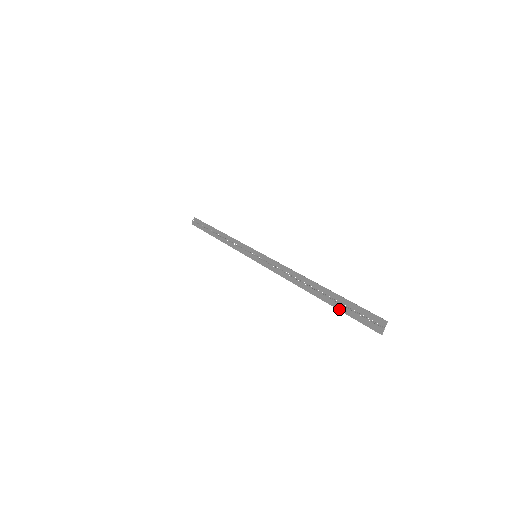
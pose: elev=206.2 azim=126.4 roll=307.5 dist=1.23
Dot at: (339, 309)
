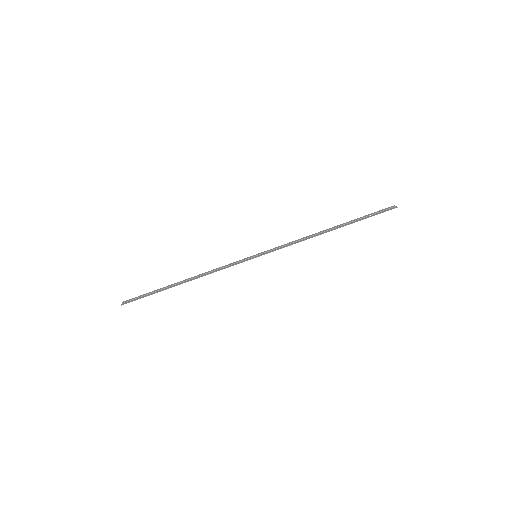
Dot at: occluded
